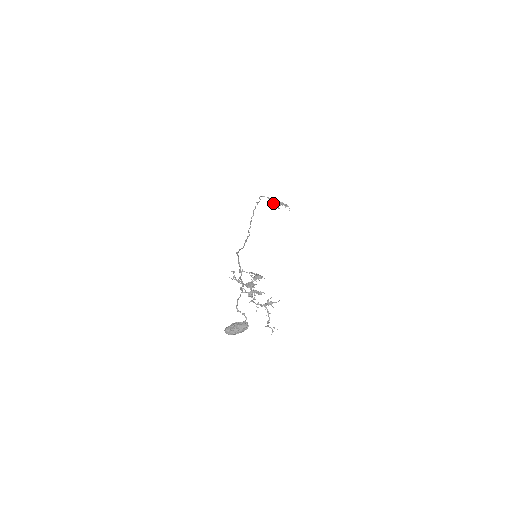
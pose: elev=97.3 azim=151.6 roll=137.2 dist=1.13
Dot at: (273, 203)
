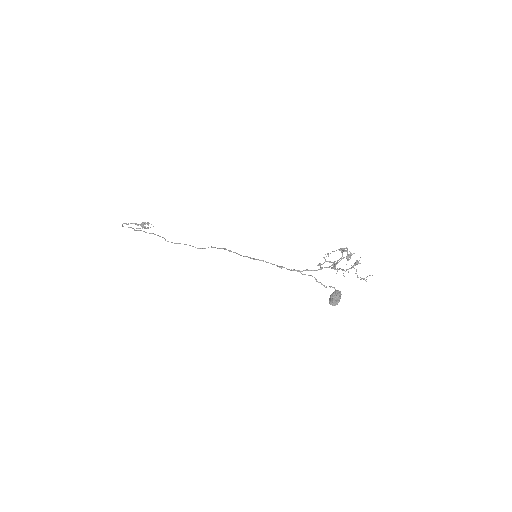
Dot at: (141, 226)
